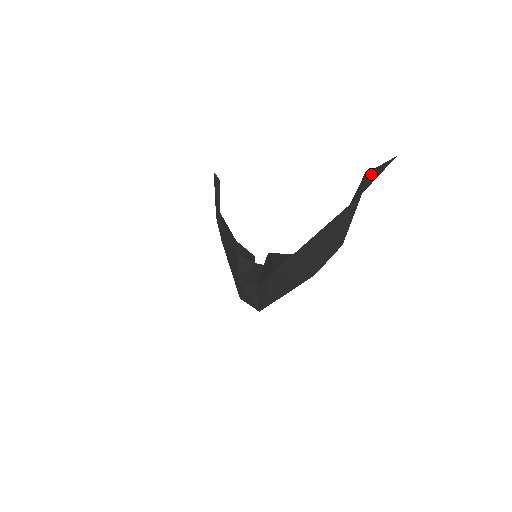
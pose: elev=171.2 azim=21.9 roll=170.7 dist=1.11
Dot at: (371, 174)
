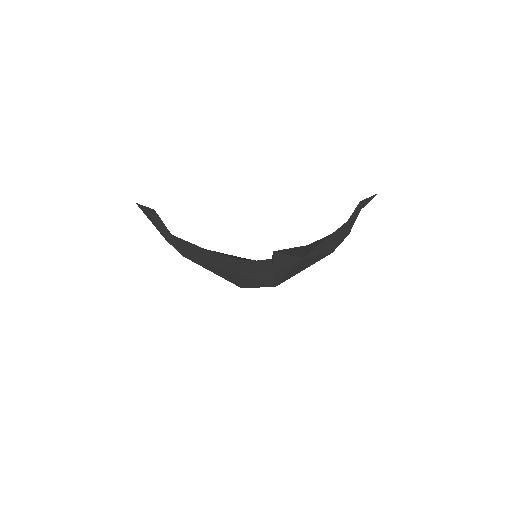
Dot at: (365, 201)
